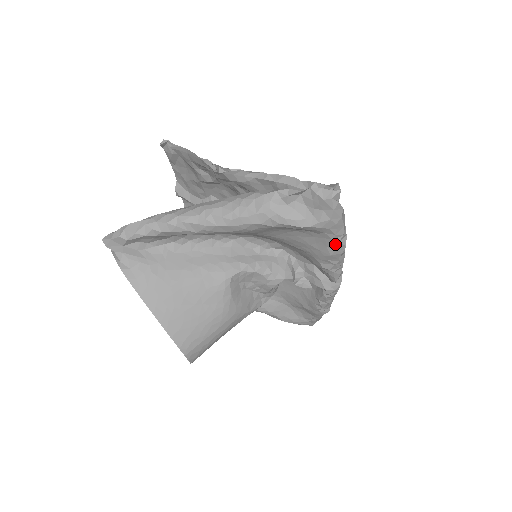
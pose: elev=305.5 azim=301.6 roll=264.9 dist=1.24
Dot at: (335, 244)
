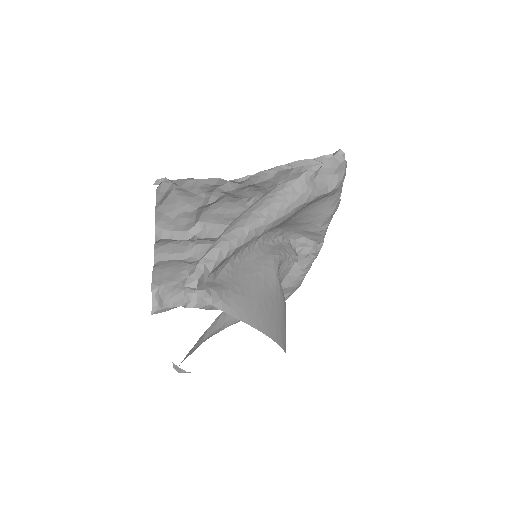
Dot at: (337, 201)
